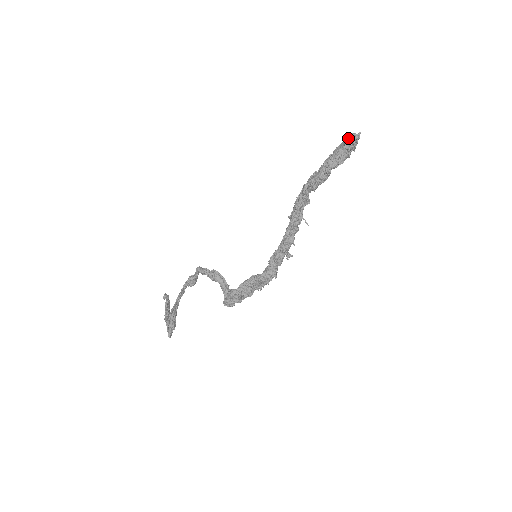
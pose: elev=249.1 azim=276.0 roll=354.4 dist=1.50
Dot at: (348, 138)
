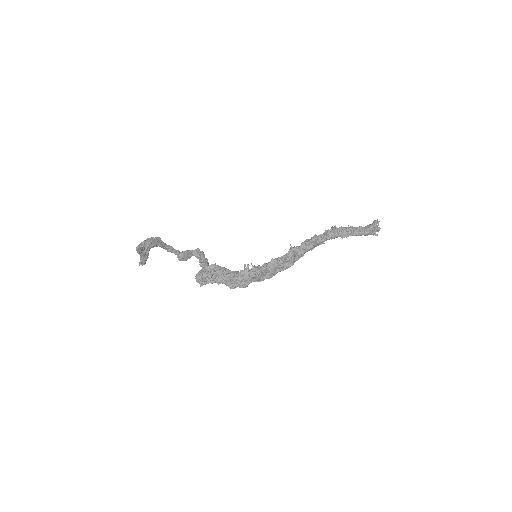
Dot at: (372, 223)
